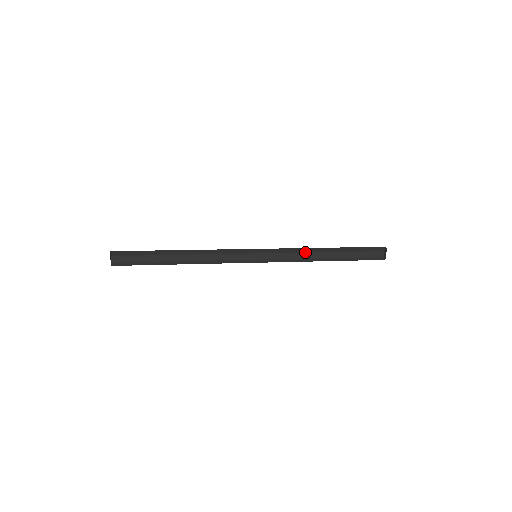
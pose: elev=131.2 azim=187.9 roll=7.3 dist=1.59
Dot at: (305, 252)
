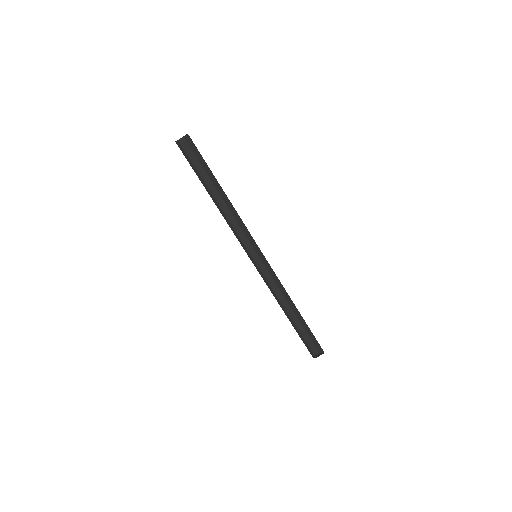
Dot at: (282, 293)
